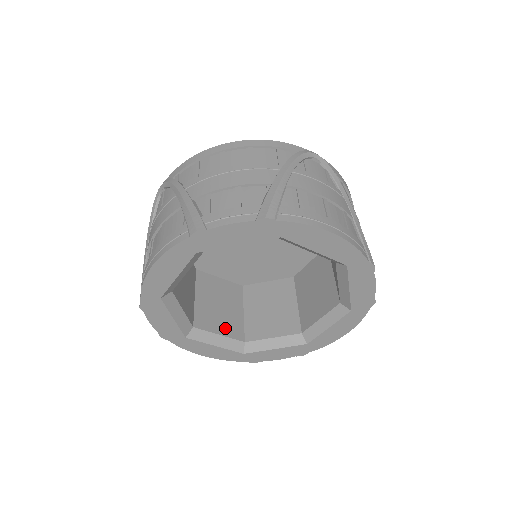
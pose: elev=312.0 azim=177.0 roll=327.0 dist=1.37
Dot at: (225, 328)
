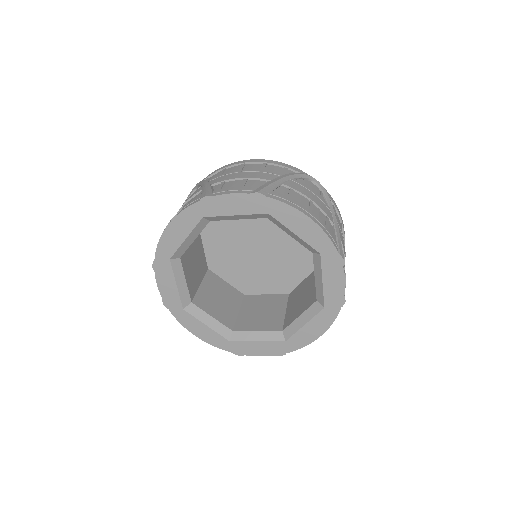
Dot at: (218, 314)
